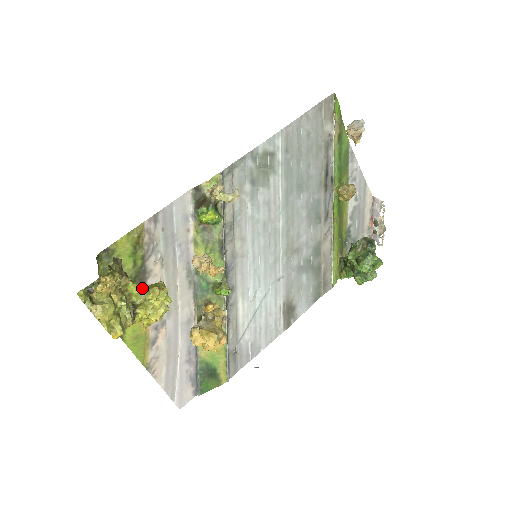
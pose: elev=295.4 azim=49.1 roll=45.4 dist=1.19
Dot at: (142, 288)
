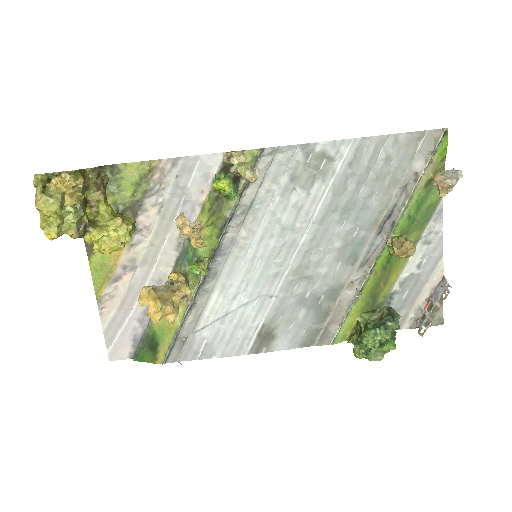
Dot at: (111, 212)
